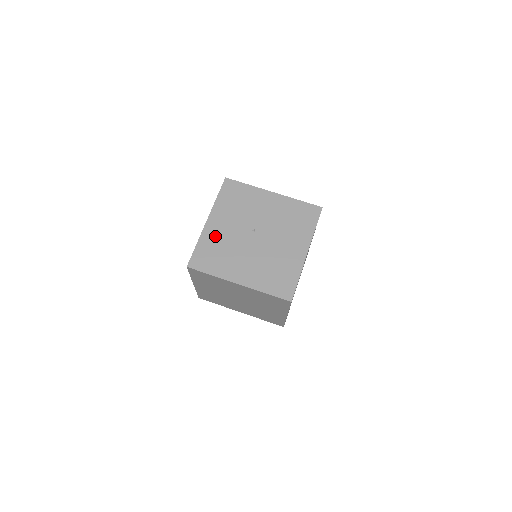
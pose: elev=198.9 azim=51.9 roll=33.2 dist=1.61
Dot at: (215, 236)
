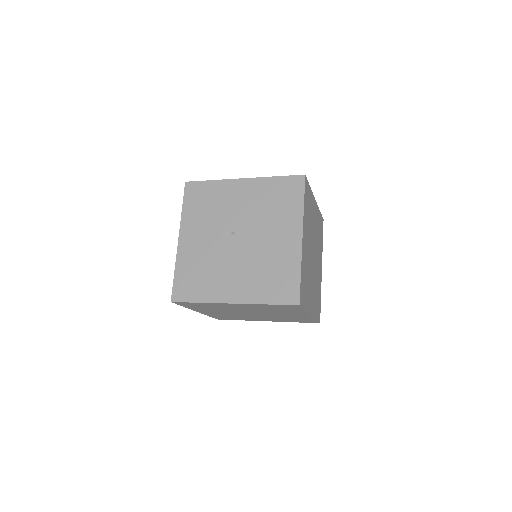
Dot at: (192, 255)
